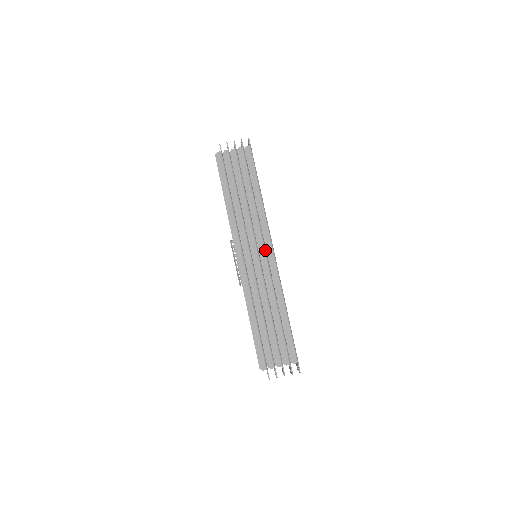
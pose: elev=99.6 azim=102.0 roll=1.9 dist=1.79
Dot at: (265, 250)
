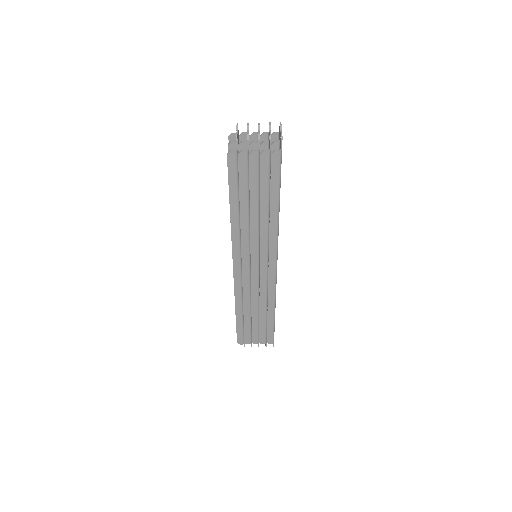
Dot at: (267, 265)
